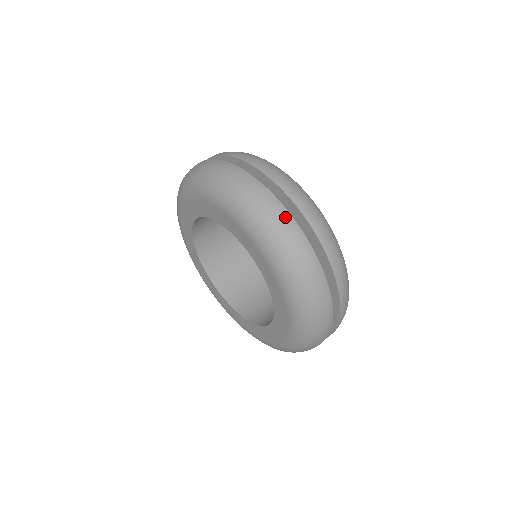
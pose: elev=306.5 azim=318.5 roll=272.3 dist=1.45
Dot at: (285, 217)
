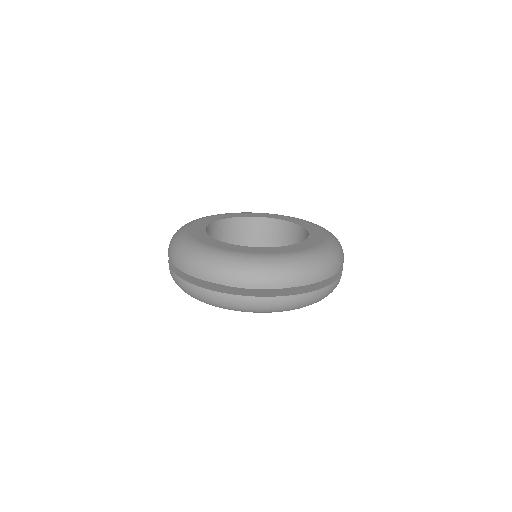
Dot at: (291, 300)
